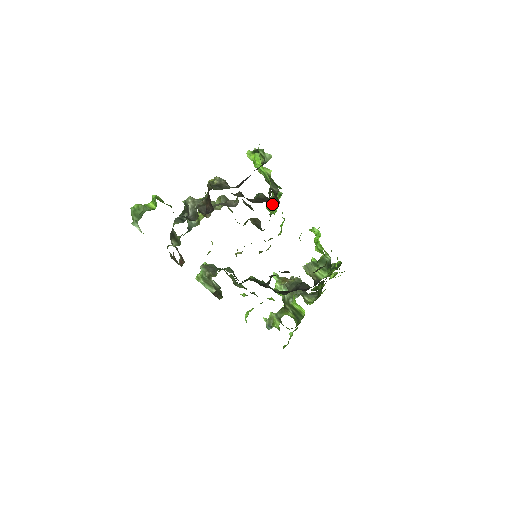
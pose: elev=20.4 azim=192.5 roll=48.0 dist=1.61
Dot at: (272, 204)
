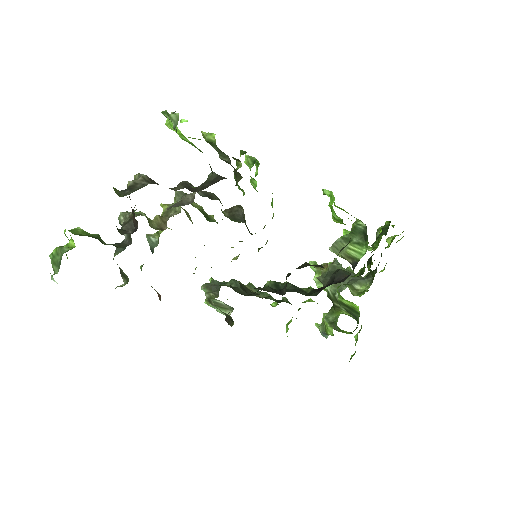
Dot at: occluded
